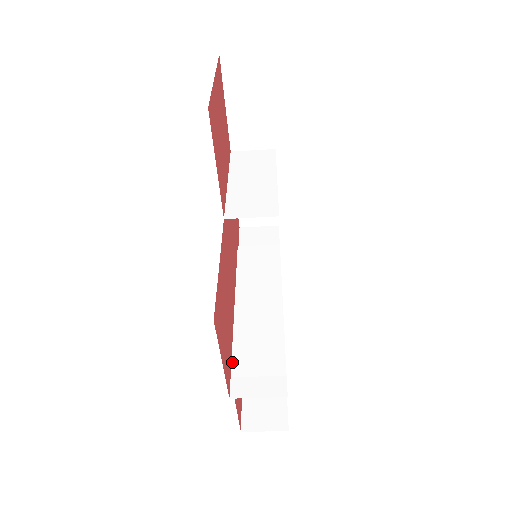
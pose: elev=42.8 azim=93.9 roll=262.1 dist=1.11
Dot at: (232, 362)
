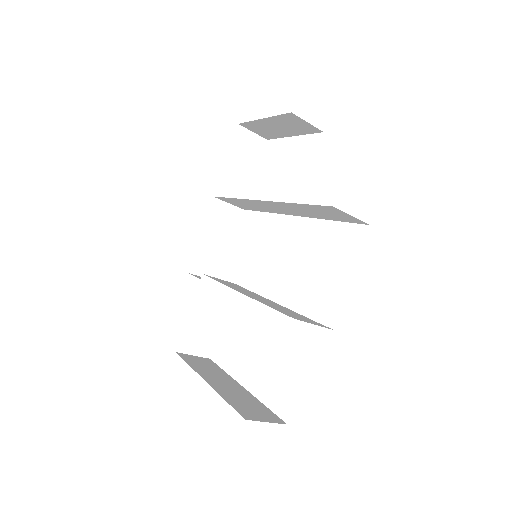
Dot at: (273, 308)
